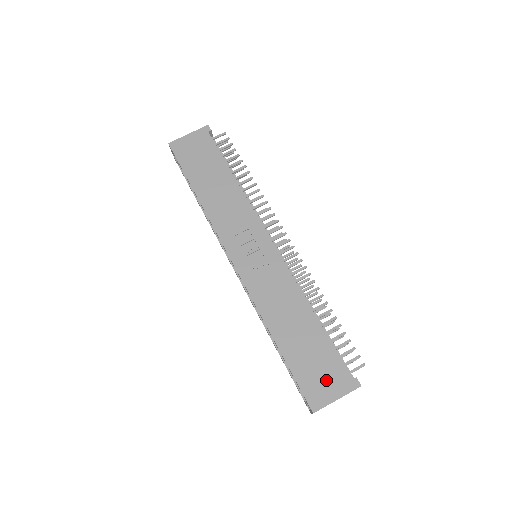
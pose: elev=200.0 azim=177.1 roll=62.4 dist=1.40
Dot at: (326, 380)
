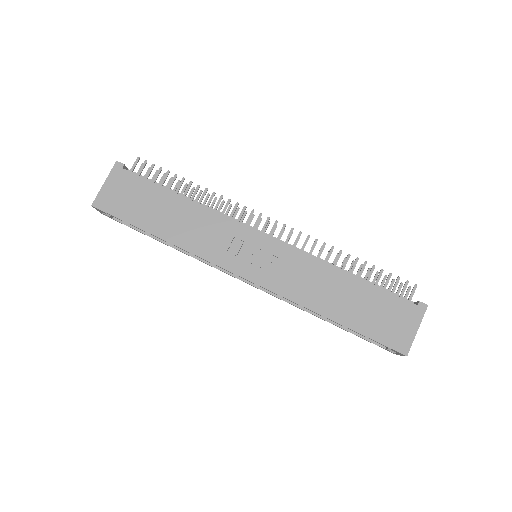
Dot at: (397, 321)
